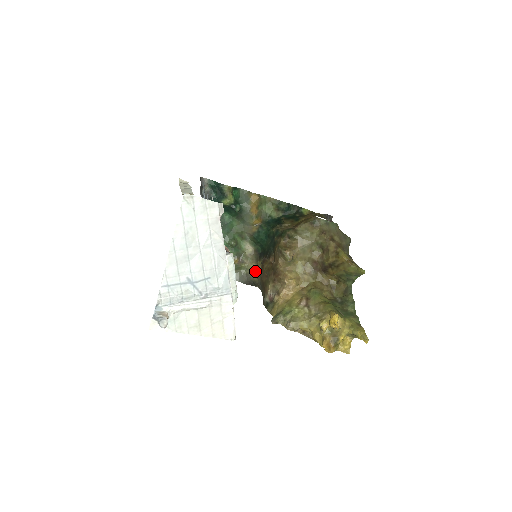
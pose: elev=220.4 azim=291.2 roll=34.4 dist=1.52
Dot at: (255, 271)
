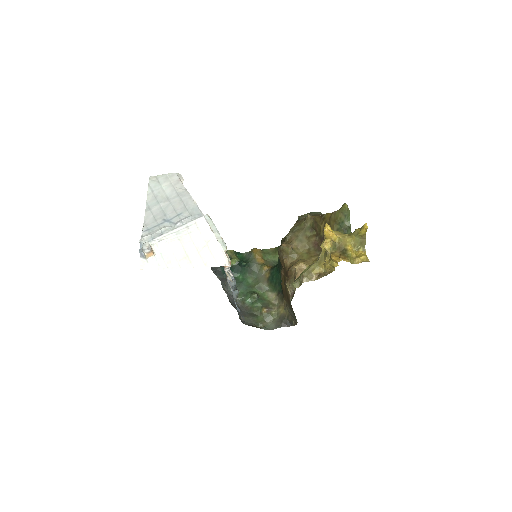
Dot at: (284, 308)
